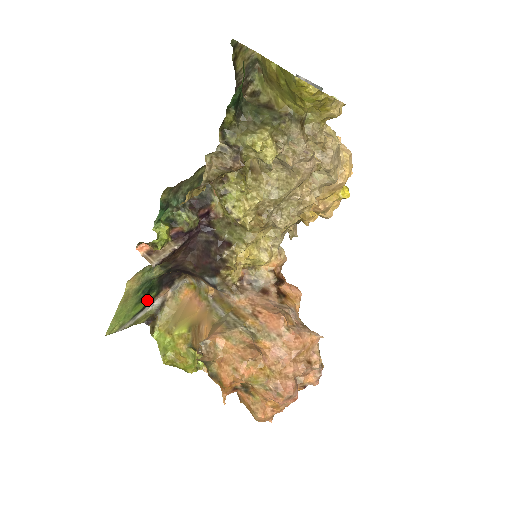
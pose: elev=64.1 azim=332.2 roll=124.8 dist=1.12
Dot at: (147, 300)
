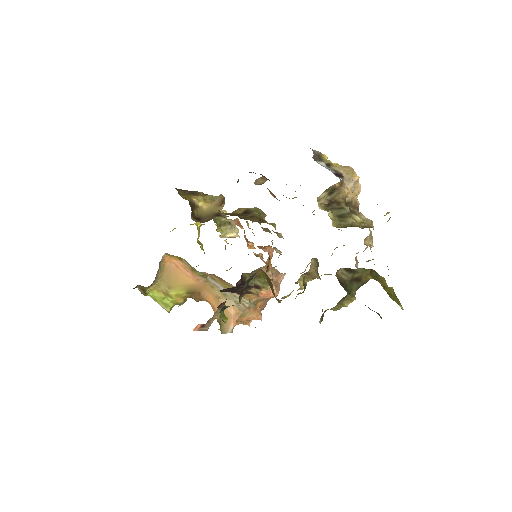
Dot at: occluded
